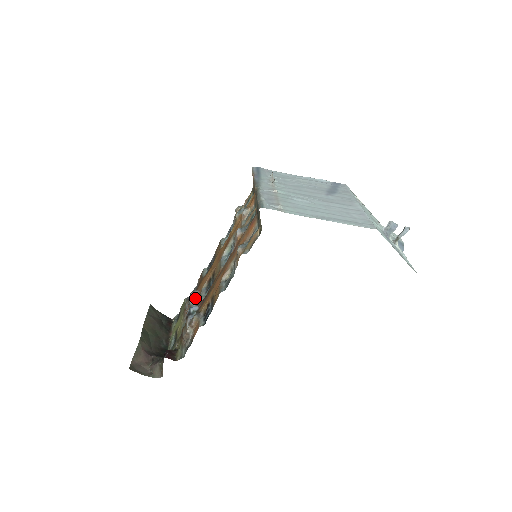
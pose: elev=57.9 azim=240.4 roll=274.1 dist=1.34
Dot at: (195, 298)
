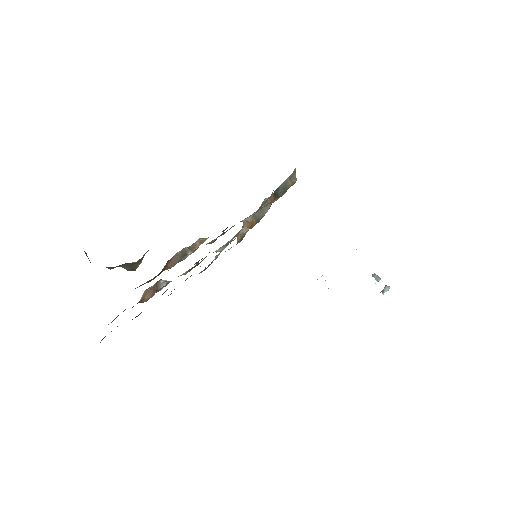
Dot at: occluded
